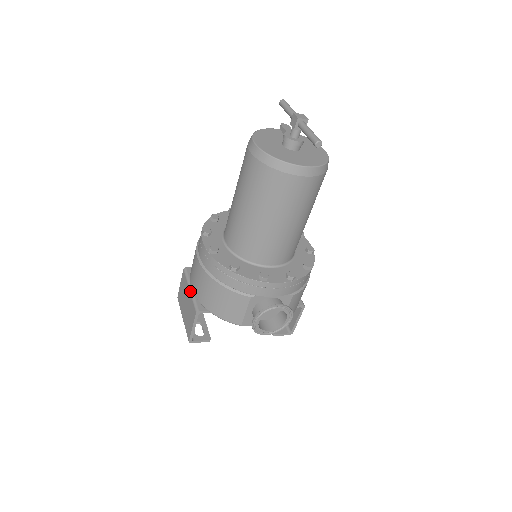
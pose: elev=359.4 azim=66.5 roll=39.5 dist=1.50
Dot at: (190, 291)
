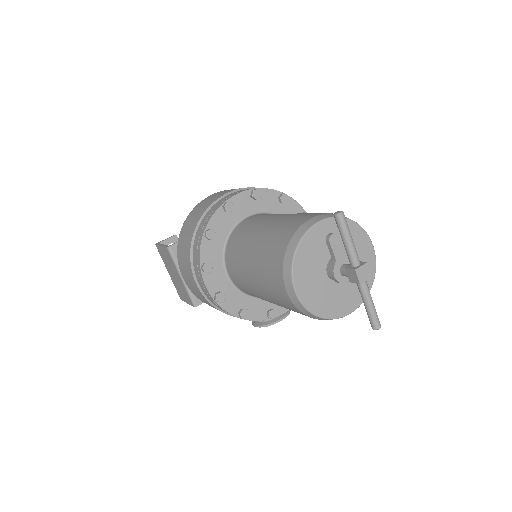
Dot at: (182, 281)
